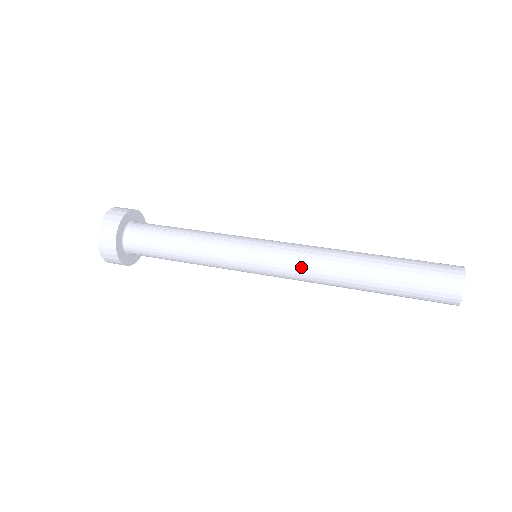
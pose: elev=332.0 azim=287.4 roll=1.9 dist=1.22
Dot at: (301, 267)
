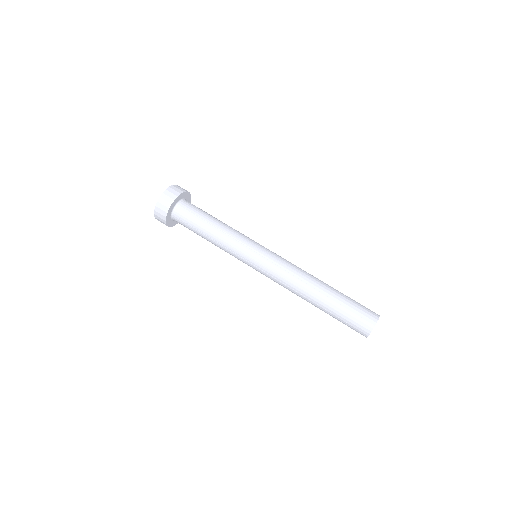
Dot at: (280, 279)
